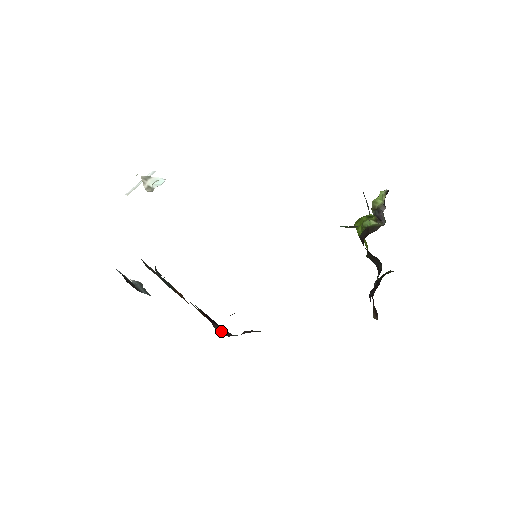
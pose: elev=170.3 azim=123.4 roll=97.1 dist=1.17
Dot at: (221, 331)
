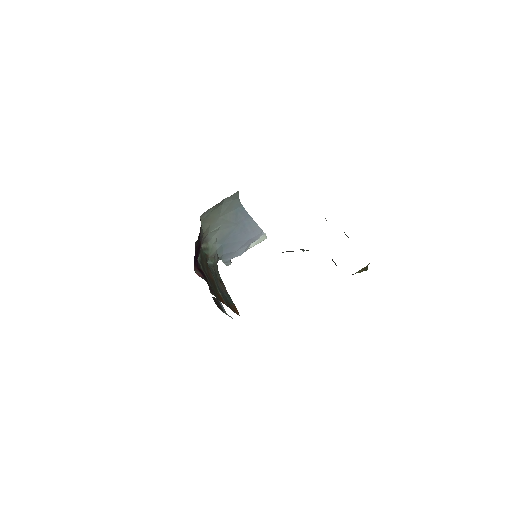
Dot at: occluded
